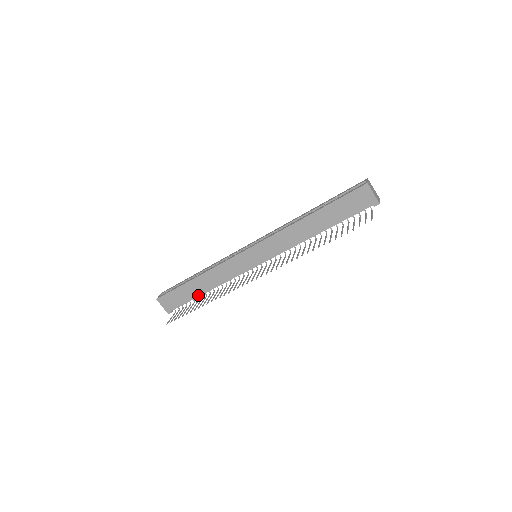
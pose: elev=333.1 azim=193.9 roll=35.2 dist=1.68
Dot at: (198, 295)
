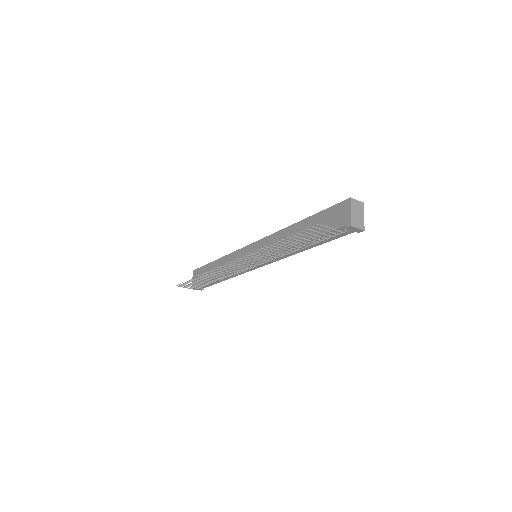
Dot at: occluded
